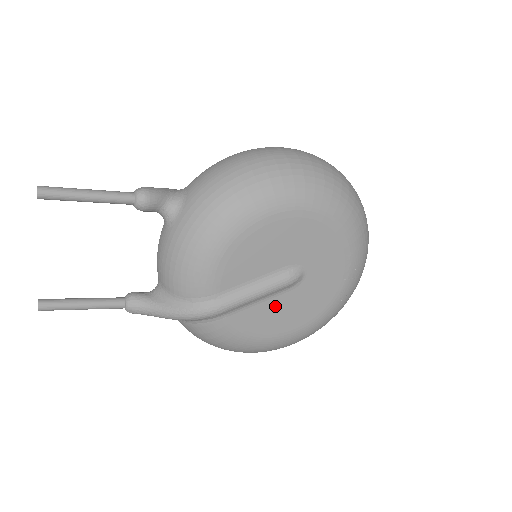
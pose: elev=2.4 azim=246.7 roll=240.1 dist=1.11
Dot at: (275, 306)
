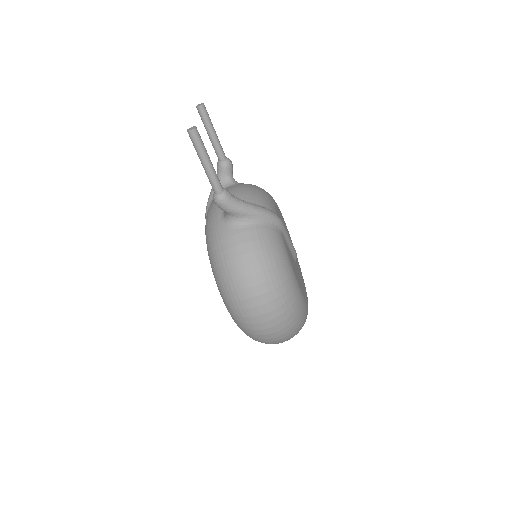
Dot at: (293, 262)
